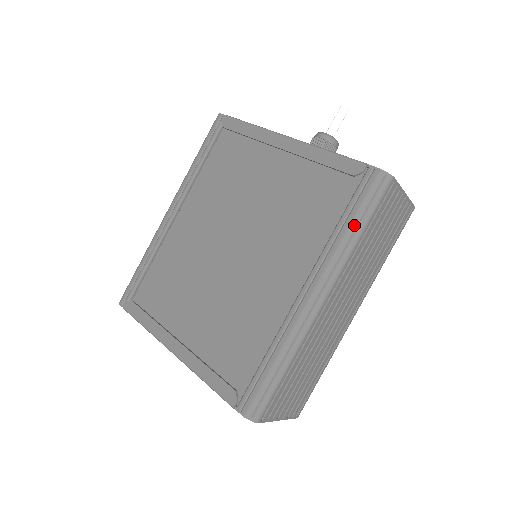
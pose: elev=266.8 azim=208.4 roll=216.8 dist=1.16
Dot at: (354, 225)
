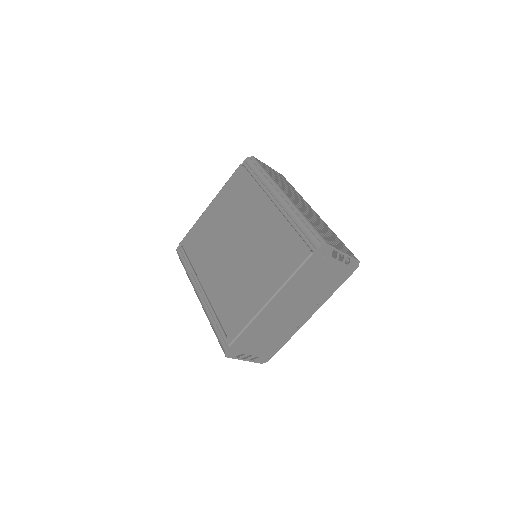
Dot at: (261, 173)
